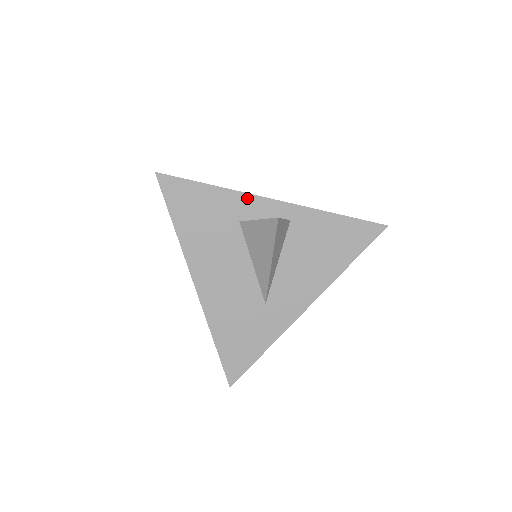
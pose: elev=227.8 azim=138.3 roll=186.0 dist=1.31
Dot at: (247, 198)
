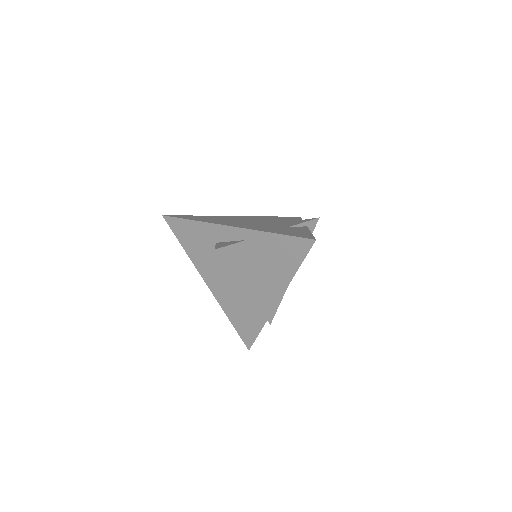
Dot at: (215, 227)
